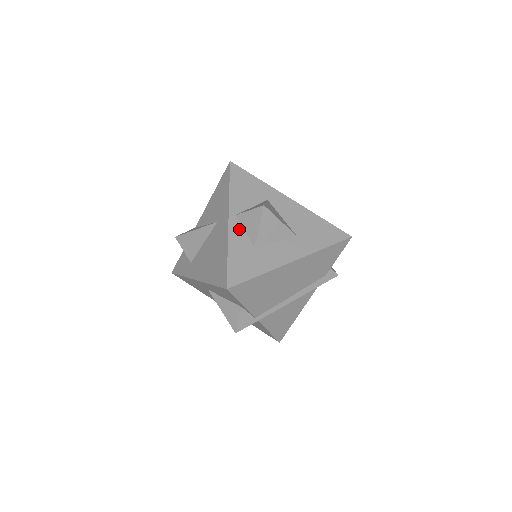
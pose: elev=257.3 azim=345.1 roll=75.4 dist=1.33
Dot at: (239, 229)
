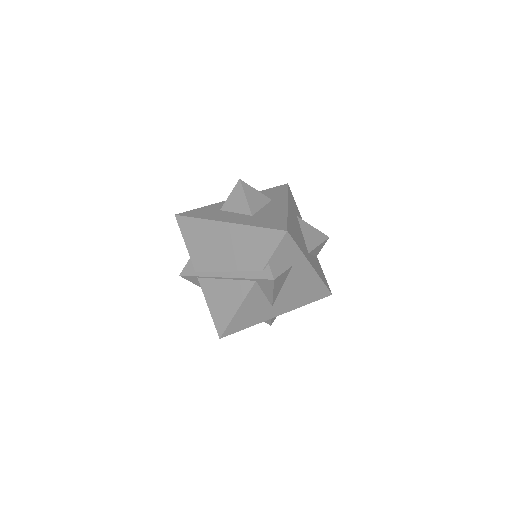
Dot at: occluded
